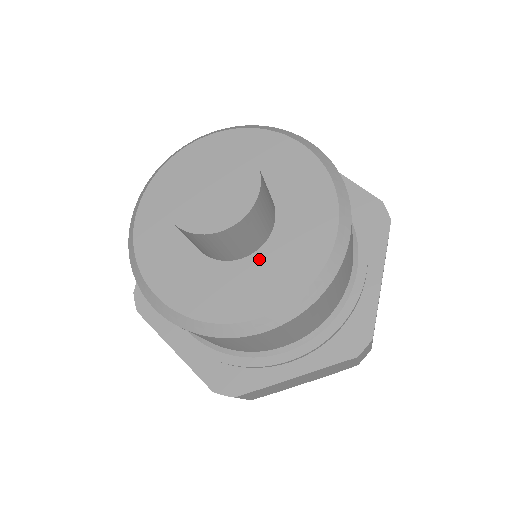
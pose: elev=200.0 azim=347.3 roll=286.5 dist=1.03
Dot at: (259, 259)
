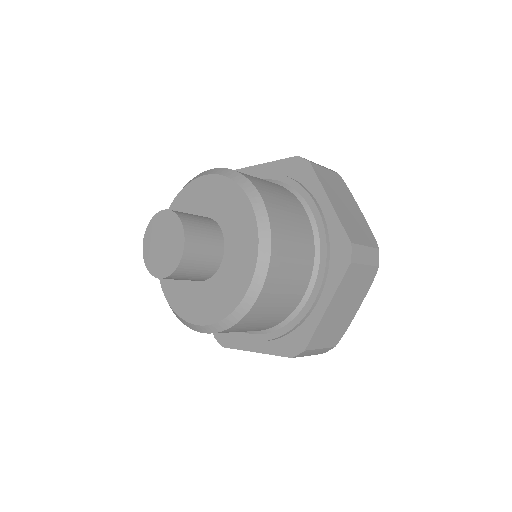
Dot at: (227, 258)
